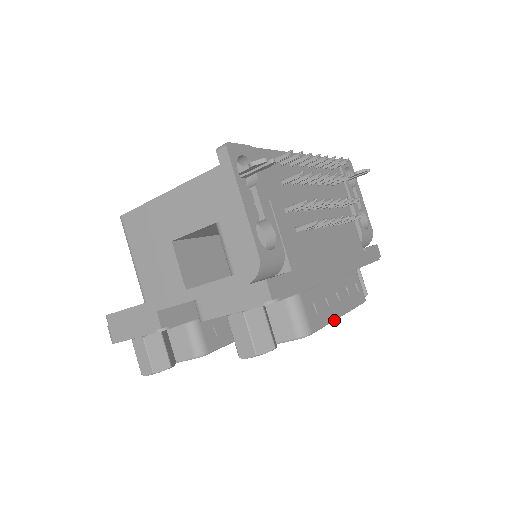
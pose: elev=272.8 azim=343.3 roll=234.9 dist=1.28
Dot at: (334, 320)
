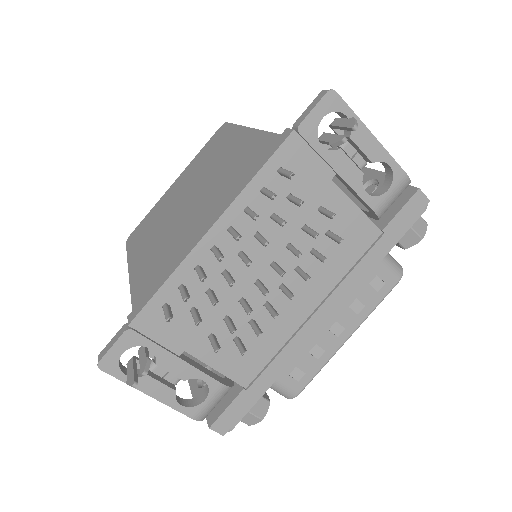
Dot at: (335, 353)
